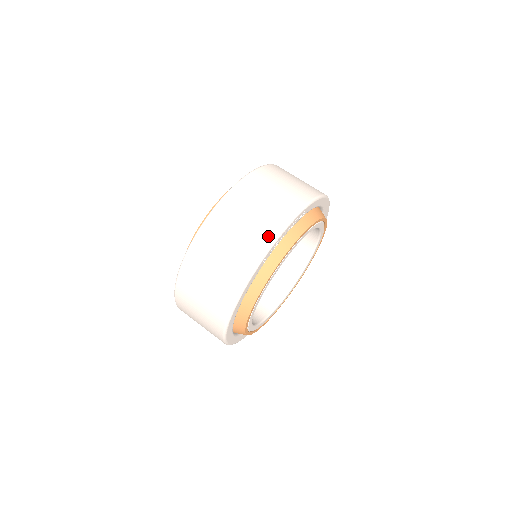
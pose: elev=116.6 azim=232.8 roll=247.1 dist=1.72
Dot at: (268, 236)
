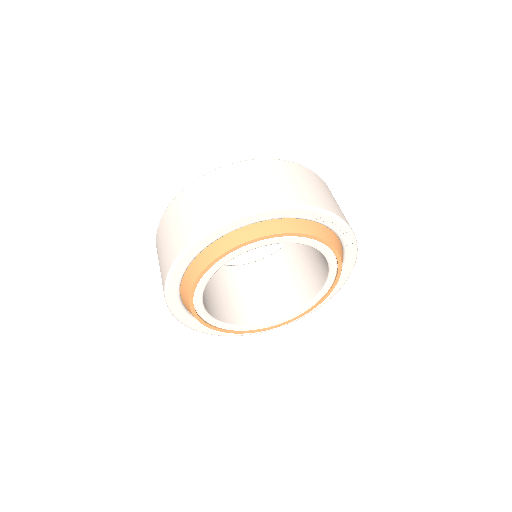
Dot at: (333, 209)
